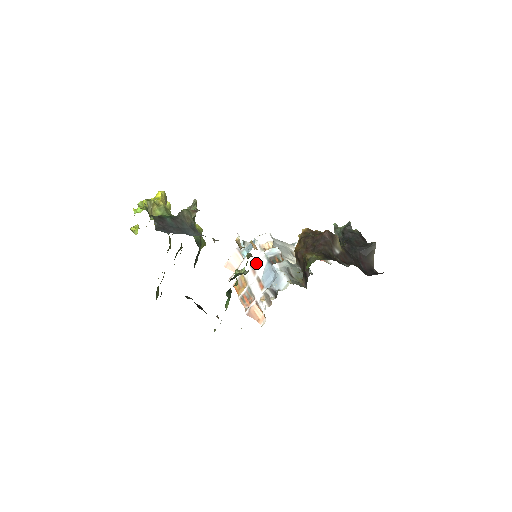
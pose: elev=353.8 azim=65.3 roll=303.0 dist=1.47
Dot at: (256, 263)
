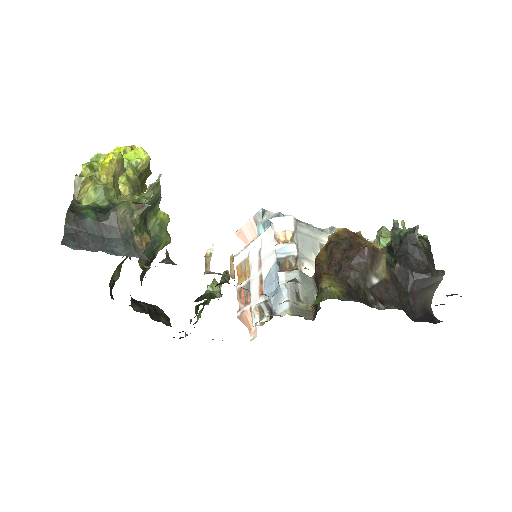
Dot at: (265, 253)
